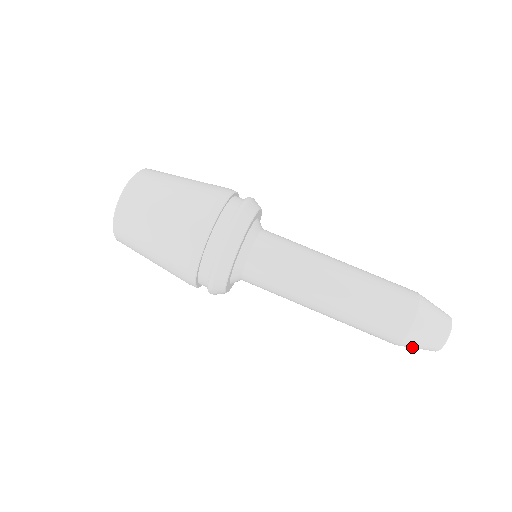
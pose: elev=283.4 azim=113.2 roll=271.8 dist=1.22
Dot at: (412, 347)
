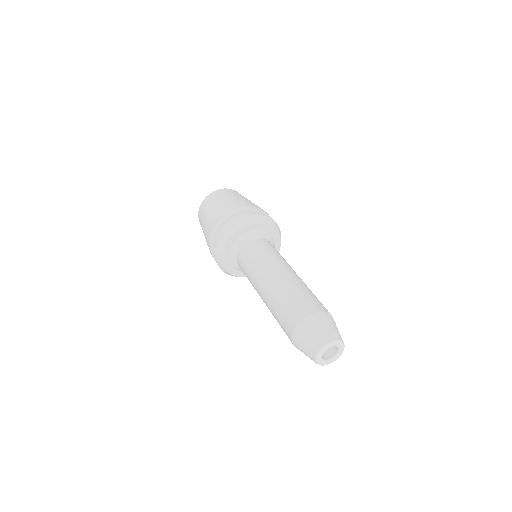
Dot at: (305, 334)
